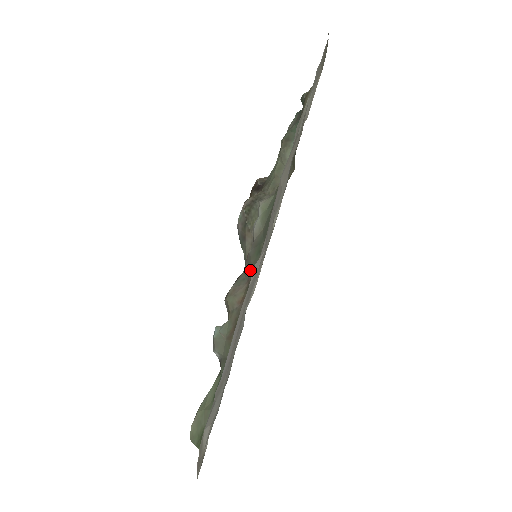
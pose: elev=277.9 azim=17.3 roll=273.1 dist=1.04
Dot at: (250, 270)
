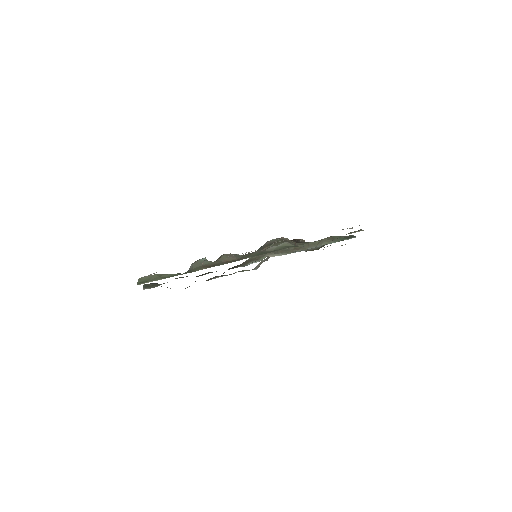
Dot at: (246, 256)
